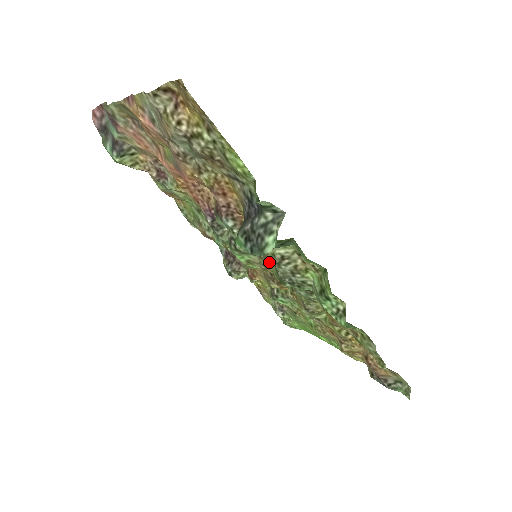
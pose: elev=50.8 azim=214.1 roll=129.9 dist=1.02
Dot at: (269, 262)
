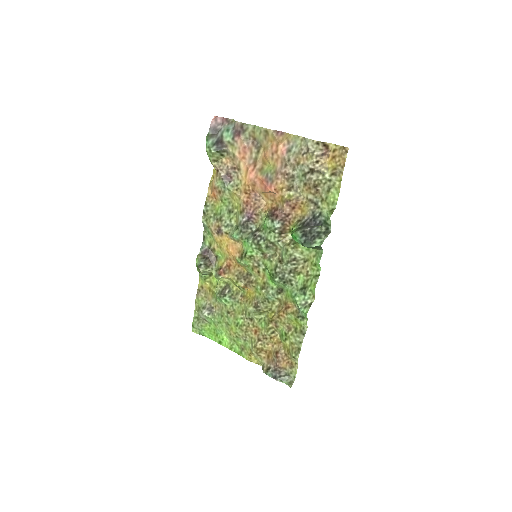
Dot at: (269, 262)
